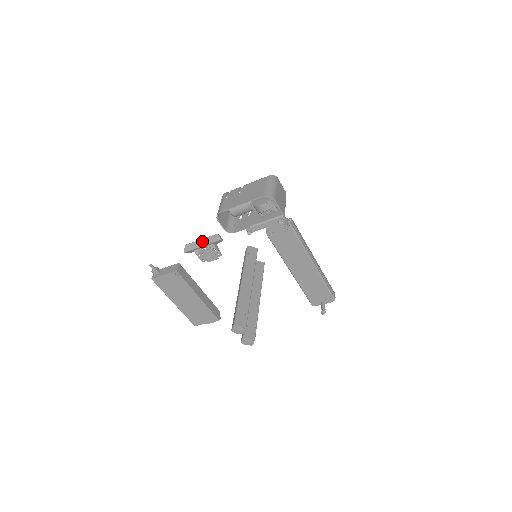
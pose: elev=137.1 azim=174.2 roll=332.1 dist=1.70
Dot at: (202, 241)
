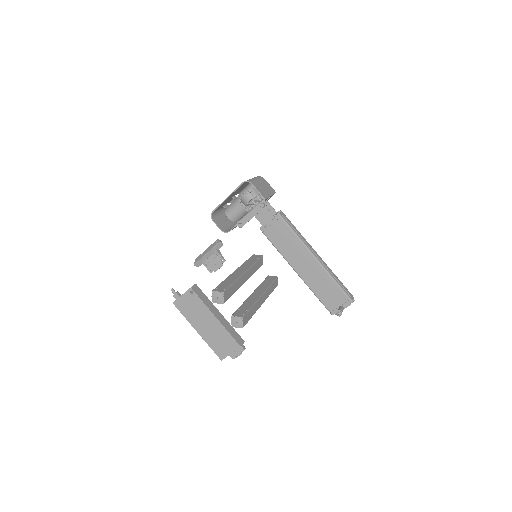
Dot at: (207, 250)
